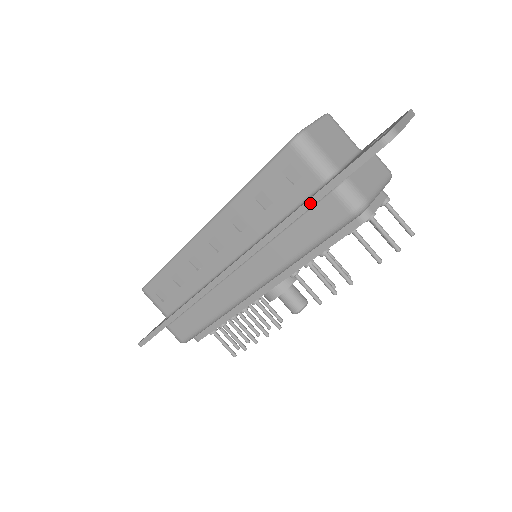
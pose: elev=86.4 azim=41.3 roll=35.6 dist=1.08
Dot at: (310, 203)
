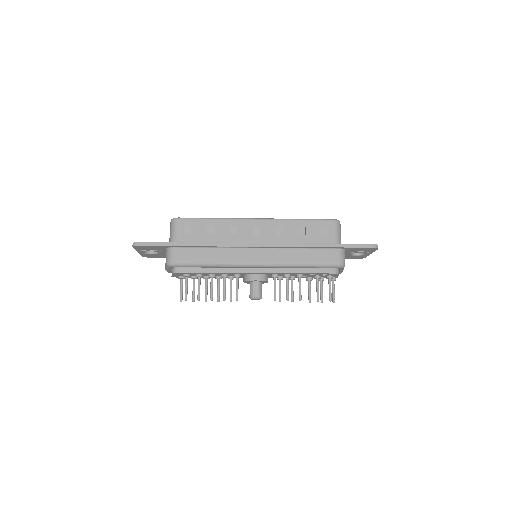
Dot at: (328, 245)
